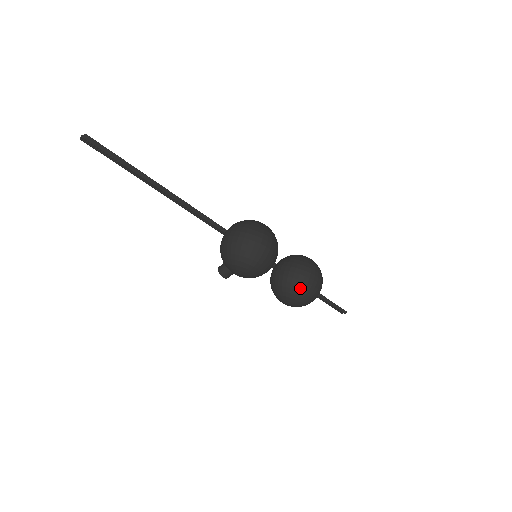
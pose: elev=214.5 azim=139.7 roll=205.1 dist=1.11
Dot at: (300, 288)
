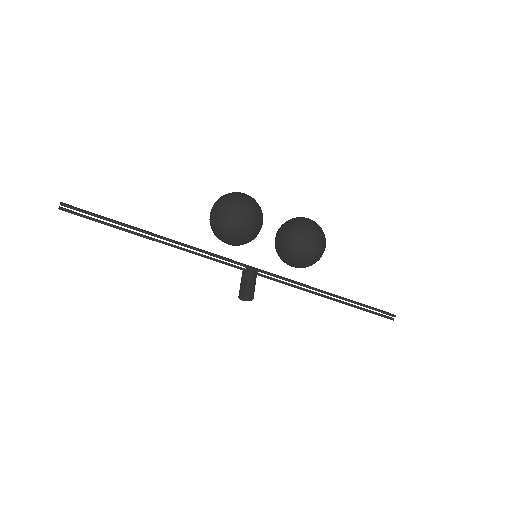
Dot at: (300, 223)
